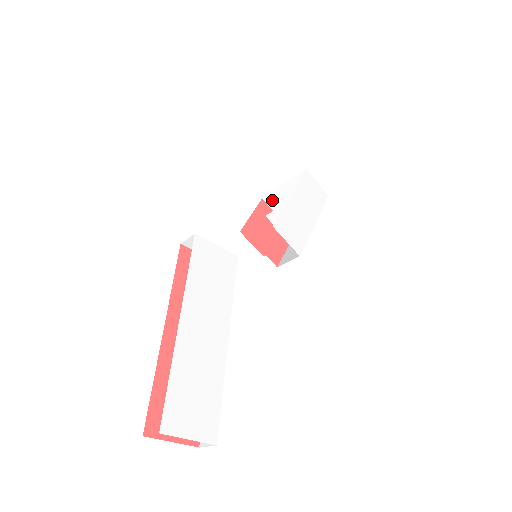
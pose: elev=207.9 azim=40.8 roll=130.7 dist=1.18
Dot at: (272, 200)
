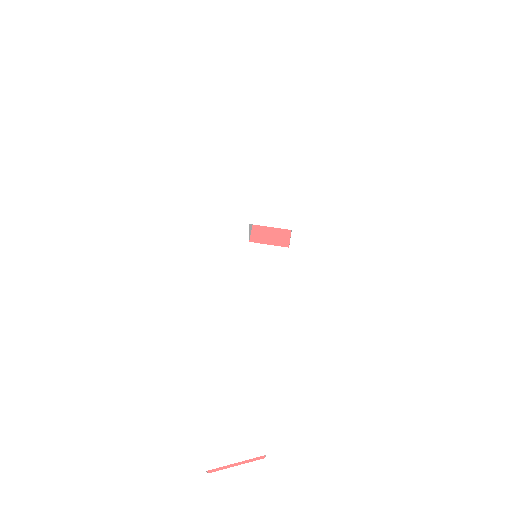
Dot at: occluded
